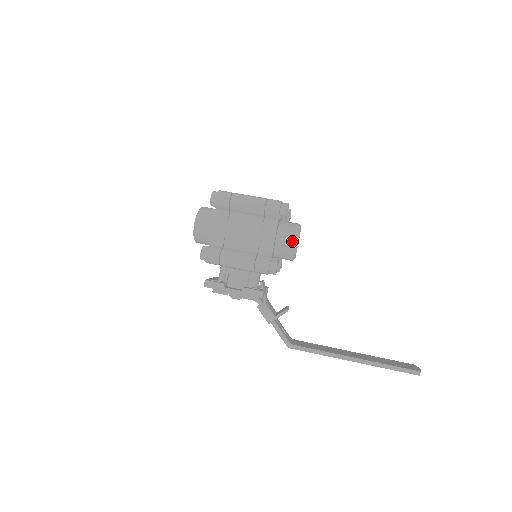
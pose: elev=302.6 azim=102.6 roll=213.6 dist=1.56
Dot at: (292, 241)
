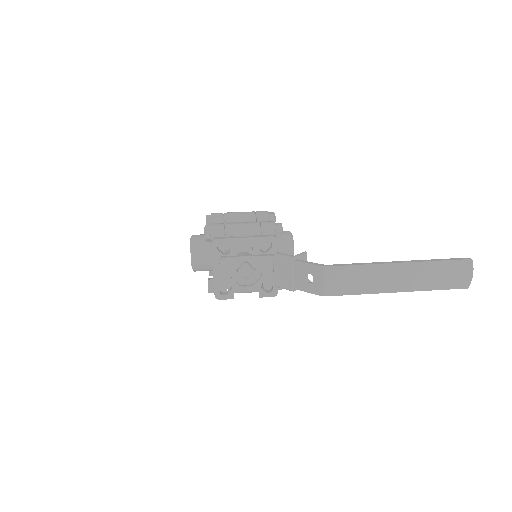
Dot at: (286, 231)
